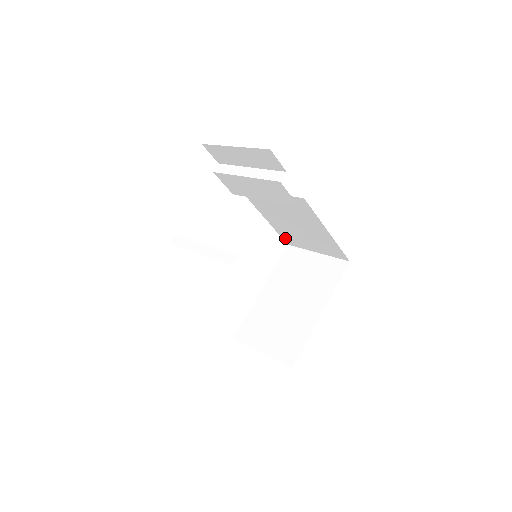
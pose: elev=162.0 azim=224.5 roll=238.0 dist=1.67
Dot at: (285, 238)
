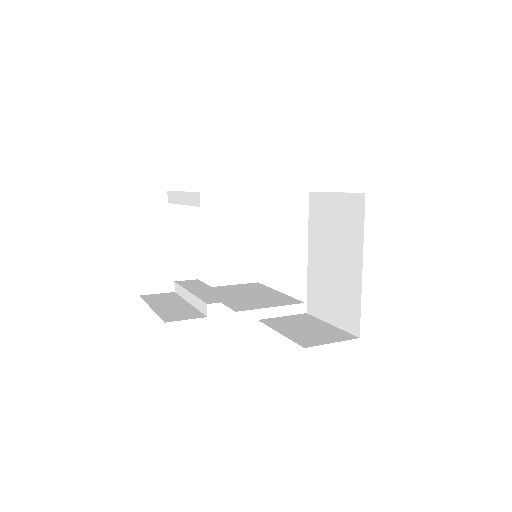
Dot at: occluded
